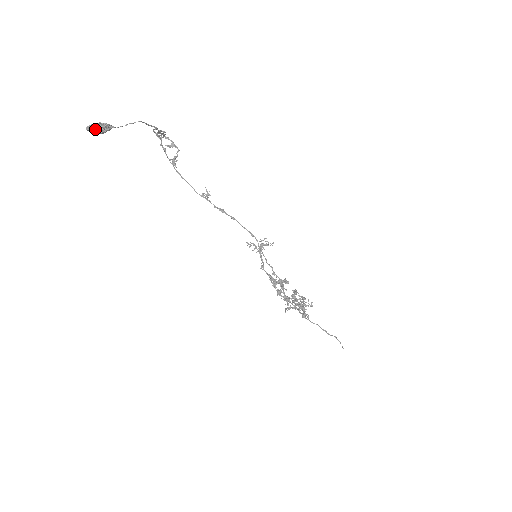
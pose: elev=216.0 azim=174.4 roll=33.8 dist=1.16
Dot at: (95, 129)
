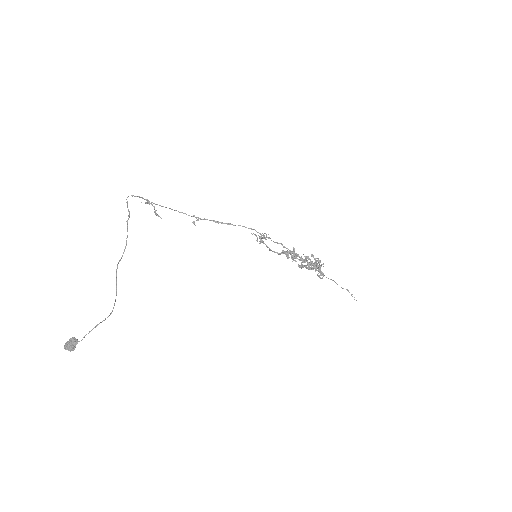
Dot at: (68, 350)
